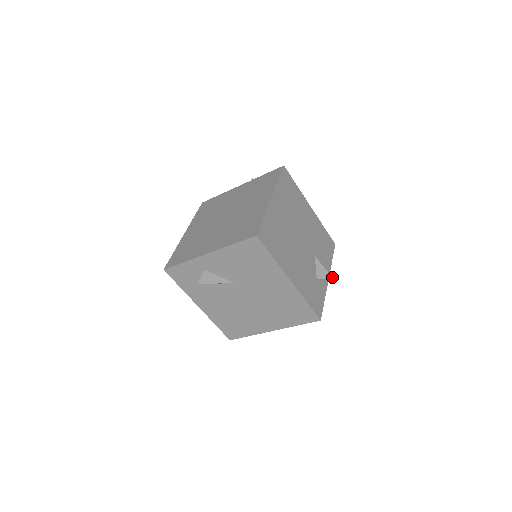
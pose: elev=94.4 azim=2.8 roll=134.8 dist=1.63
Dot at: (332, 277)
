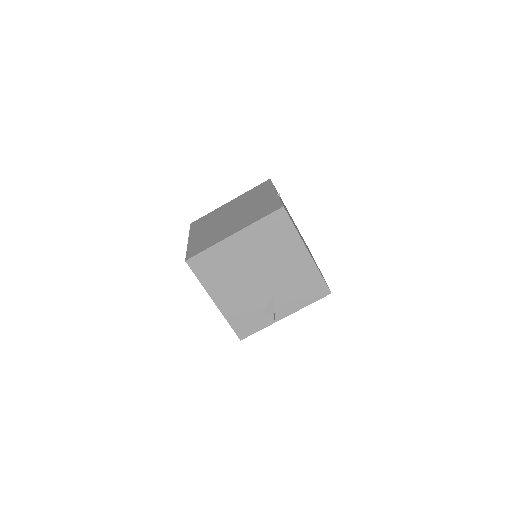
Dot at: occluded
